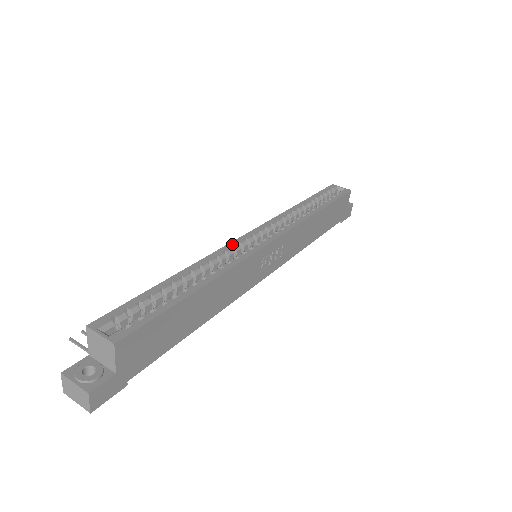
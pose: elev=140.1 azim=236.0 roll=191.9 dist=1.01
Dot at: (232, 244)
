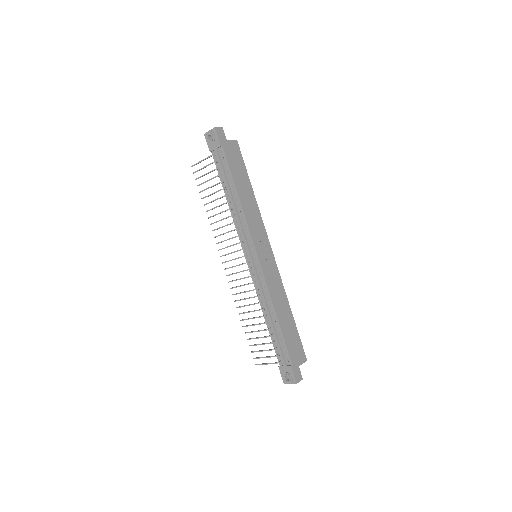
Dot at: occluded
